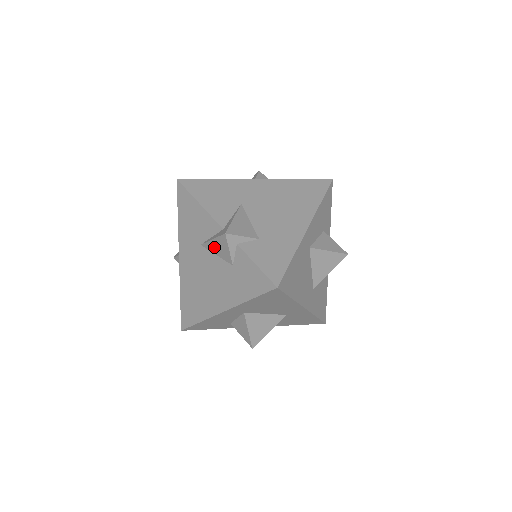
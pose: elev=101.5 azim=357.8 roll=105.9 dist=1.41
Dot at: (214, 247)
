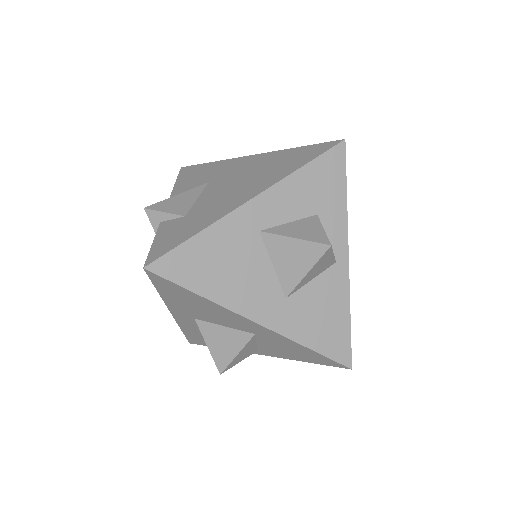
Dot at: occluded
